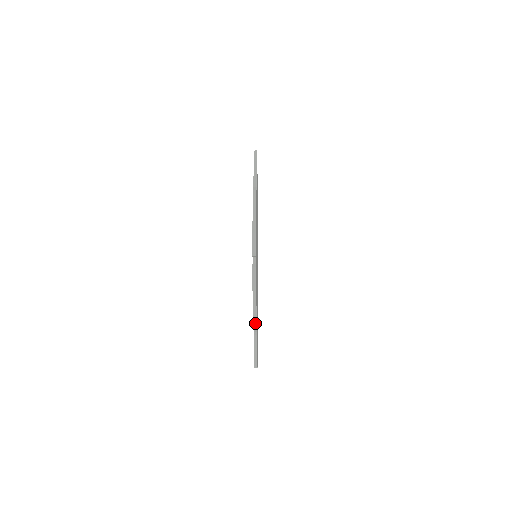
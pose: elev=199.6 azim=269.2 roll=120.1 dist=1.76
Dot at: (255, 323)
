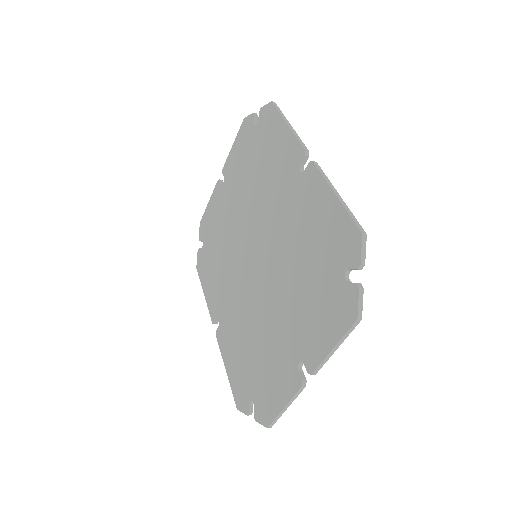
Dot at: (317, 370)
